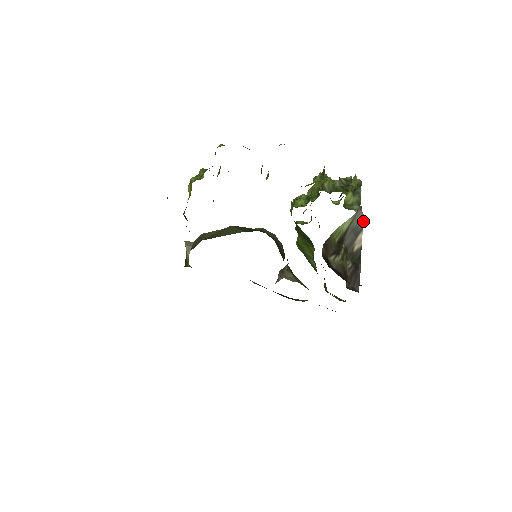
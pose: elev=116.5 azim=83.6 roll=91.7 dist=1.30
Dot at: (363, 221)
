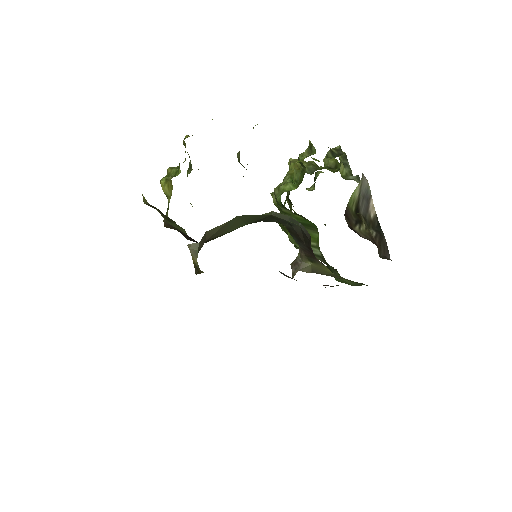
Dot at: (369, 186)
